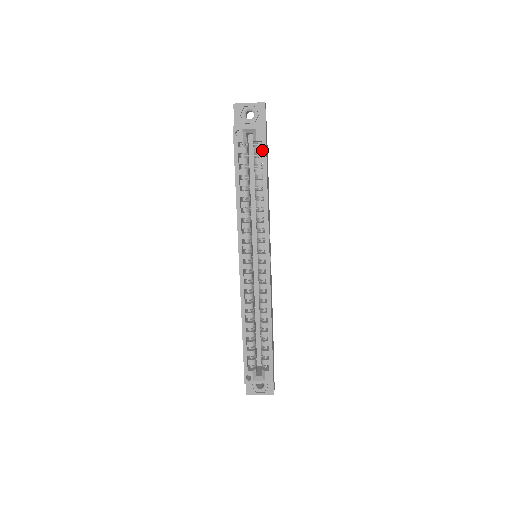
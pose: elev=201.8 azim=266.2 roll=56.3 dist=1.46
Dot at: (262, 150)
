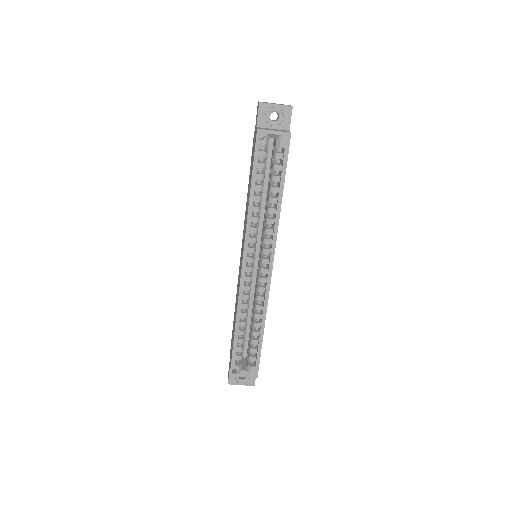
Dot at: (283, 158)
